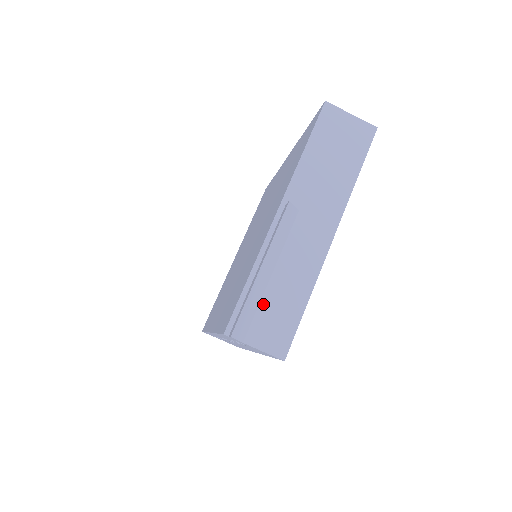
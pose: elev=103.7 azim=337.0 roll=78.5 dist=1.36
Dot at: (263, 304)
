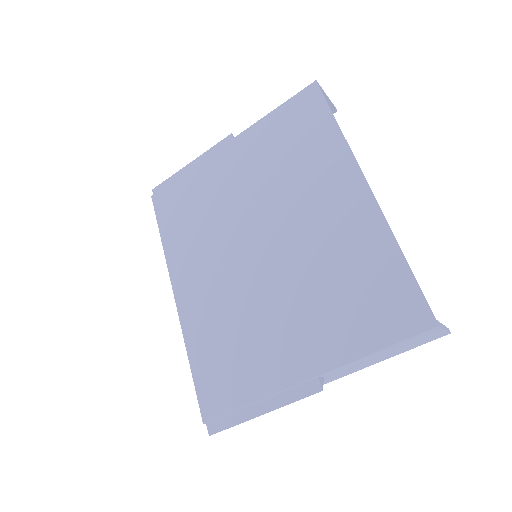
Dot at: occluded
